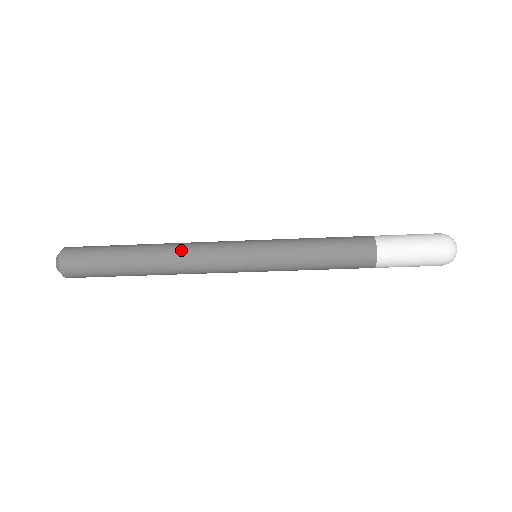
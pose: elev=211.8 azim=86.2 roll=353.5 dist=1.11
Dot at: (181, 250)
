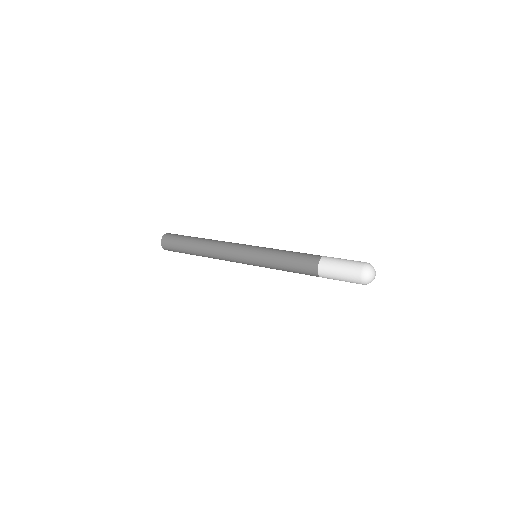
Dot at: (214, 252)
